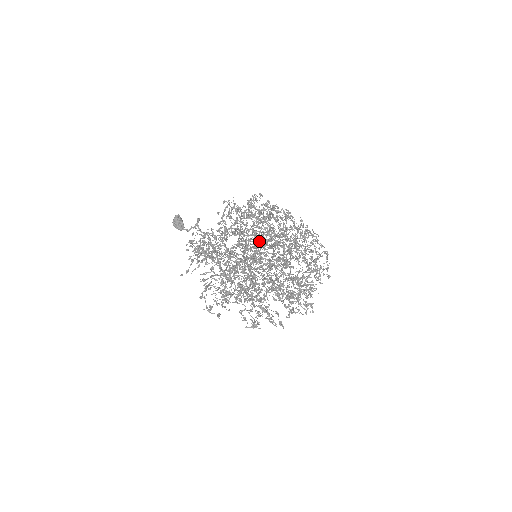
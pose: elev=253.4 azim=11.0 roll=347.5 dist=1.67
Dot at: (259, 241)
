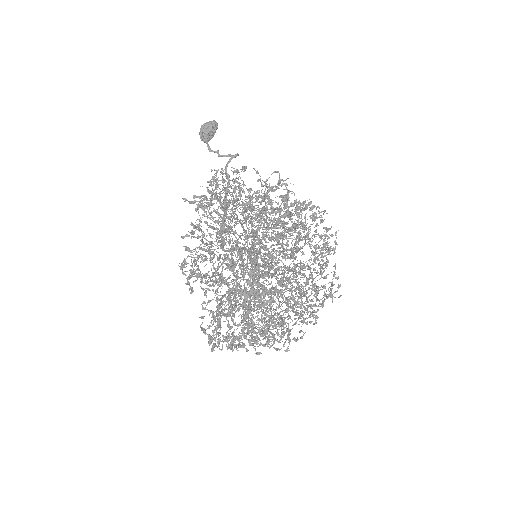
Dot at: (246, 232)
